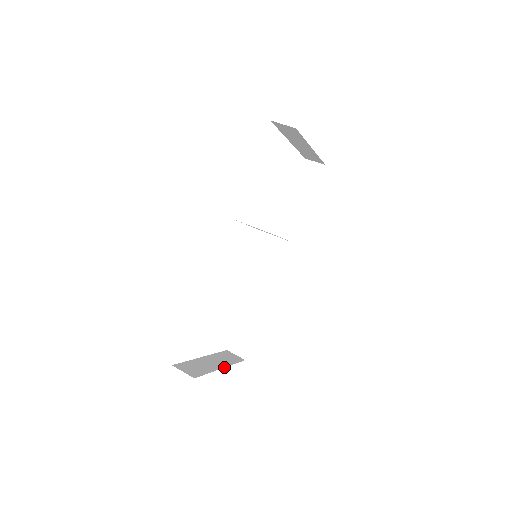
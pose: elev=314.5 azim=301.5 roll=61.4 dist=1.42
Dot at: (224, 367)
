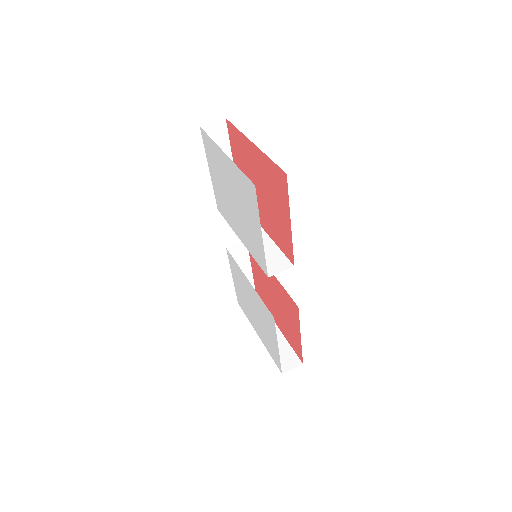
Dot at: (276, 325)
